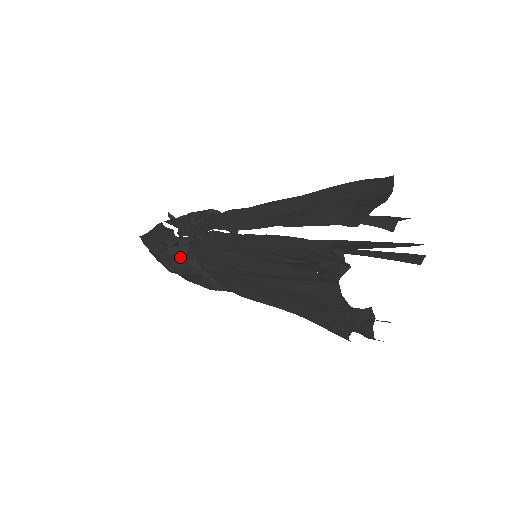
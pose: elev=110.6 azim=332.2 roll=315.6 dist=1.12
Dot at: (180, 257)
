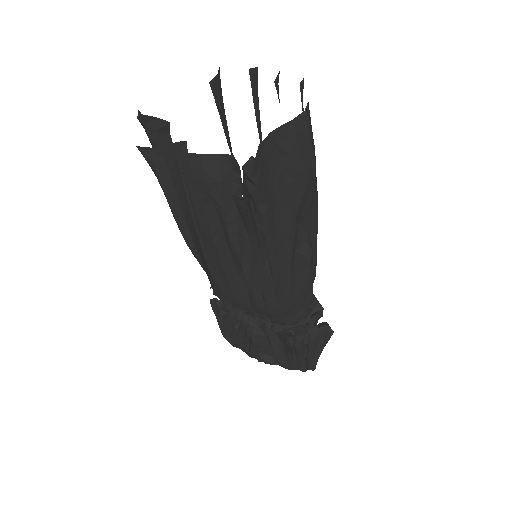
Dot at: (233, 321)
